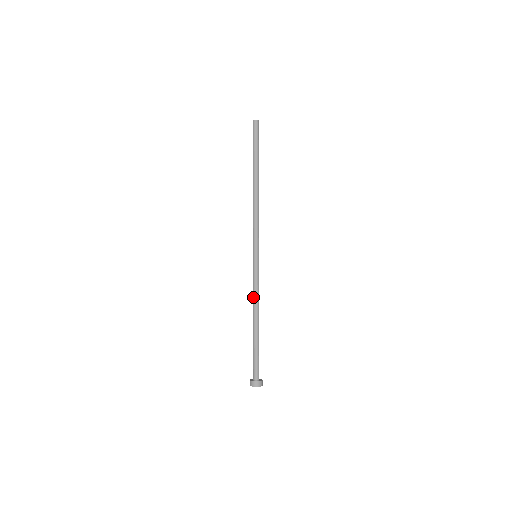
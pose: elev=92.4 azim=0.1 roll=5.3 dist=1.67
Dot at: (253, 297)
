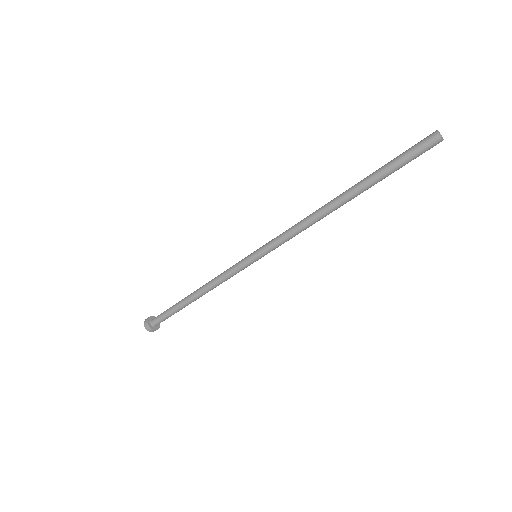
Dot at: (216, 284)
